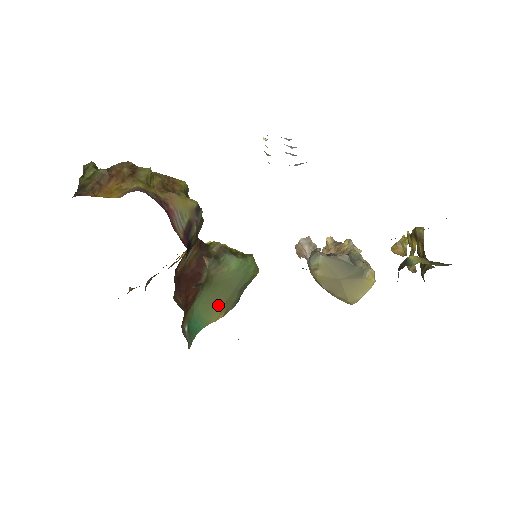
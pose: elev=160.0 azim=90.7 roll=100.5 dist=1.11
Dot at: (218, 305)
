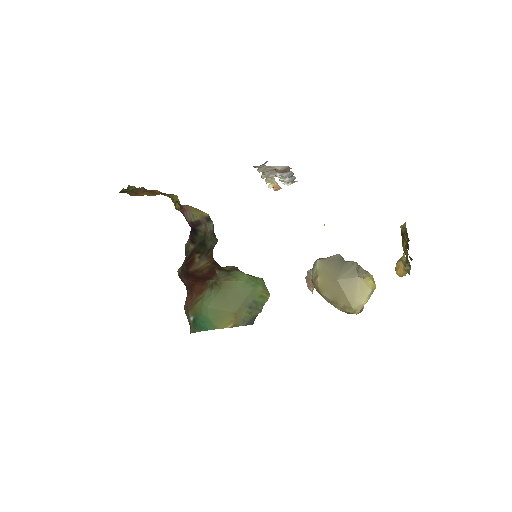
Dot at: (227, 314)
